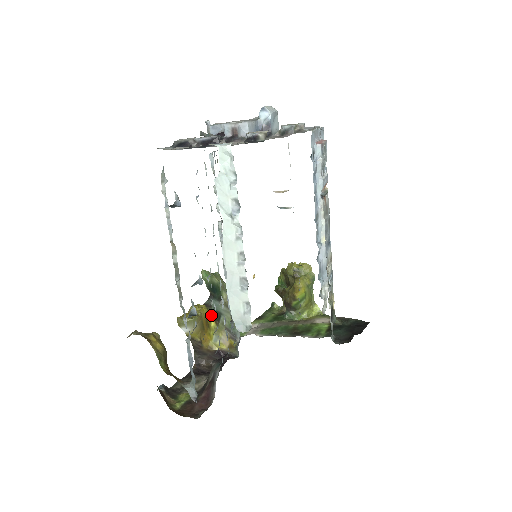
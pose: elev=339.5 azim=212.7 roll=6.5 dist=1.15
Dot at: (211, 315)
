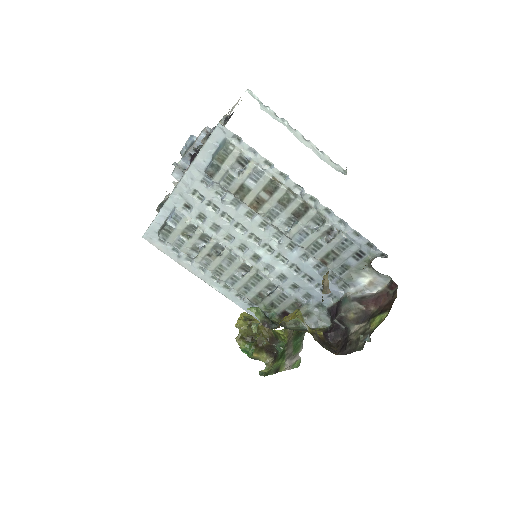
Dot at: occluded
